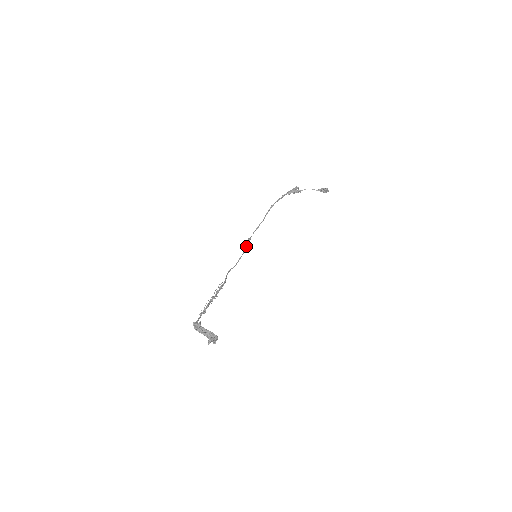
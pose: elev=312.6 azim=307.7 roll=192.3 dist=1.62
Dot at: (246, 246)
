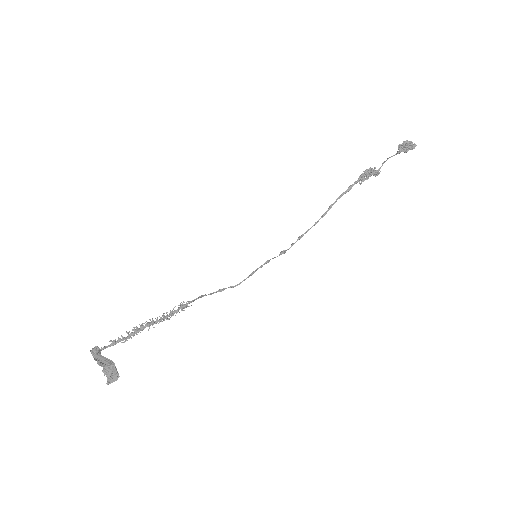
Dot at: occluded
